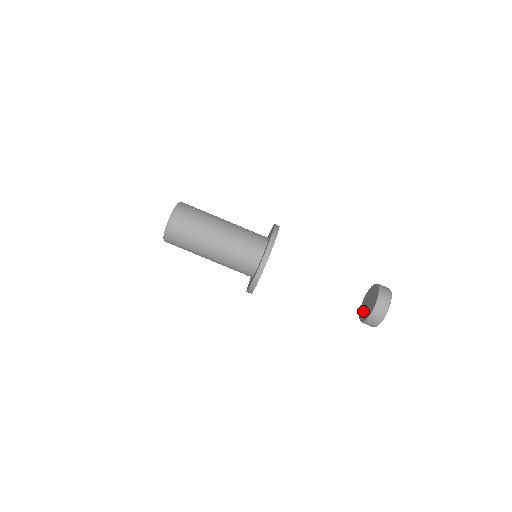
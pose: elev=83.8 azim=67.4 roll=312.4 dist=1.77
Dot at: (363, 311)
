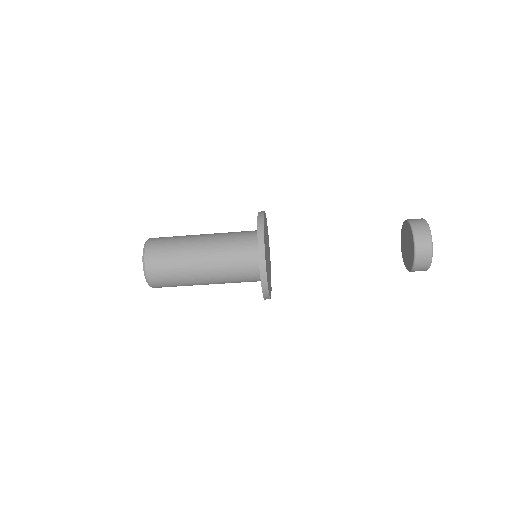
Dot at: (403, 248)
